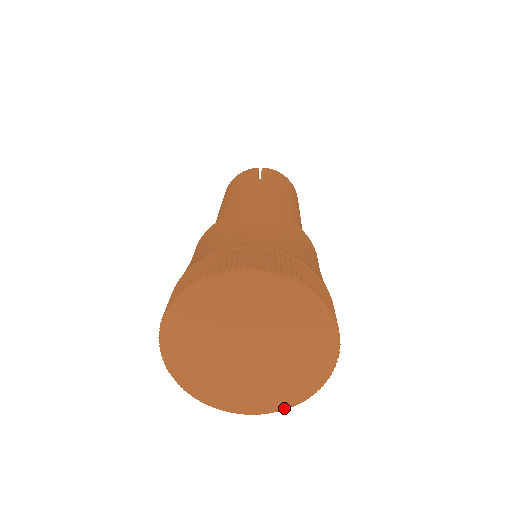
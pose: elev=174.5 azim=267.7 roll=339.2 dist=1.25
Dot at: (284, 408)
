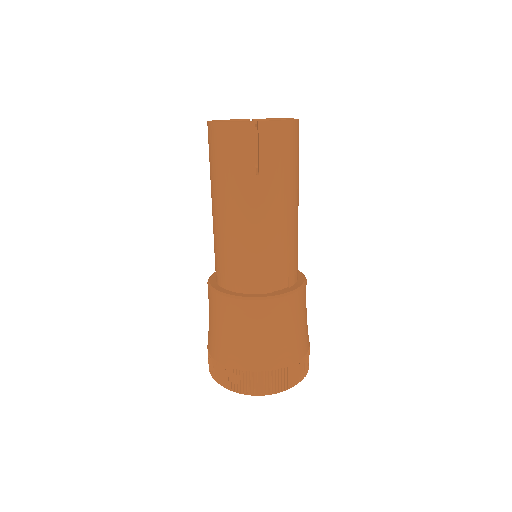
Dot at: occluded
